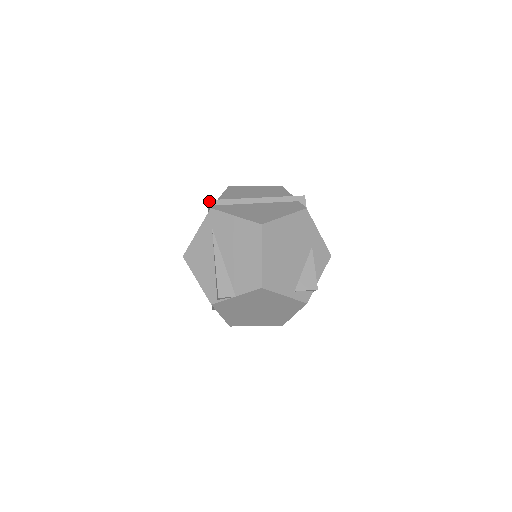
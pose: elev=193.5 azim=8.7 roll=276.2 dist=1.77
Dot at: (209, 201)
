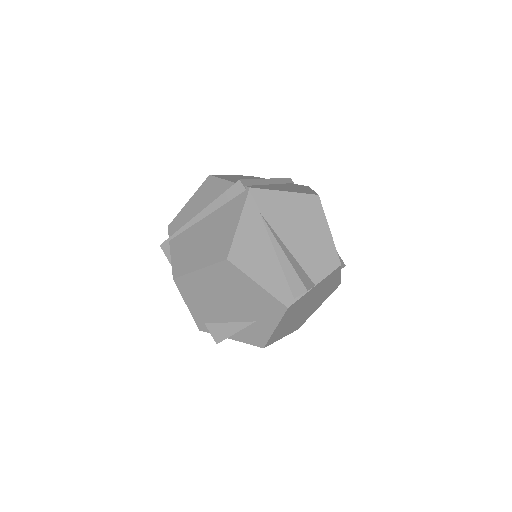
Dot at: (237, 182)
